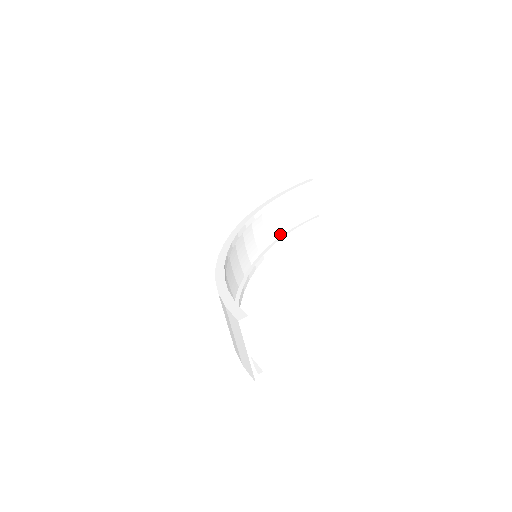
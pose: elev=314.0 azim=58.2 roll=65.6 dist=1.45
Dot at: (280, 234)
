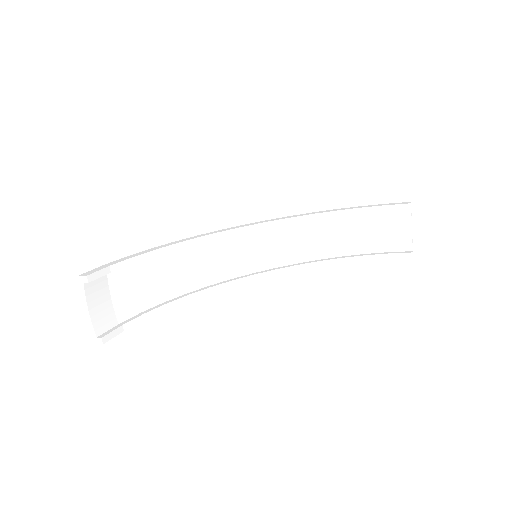
Dot at: (343, 254)
